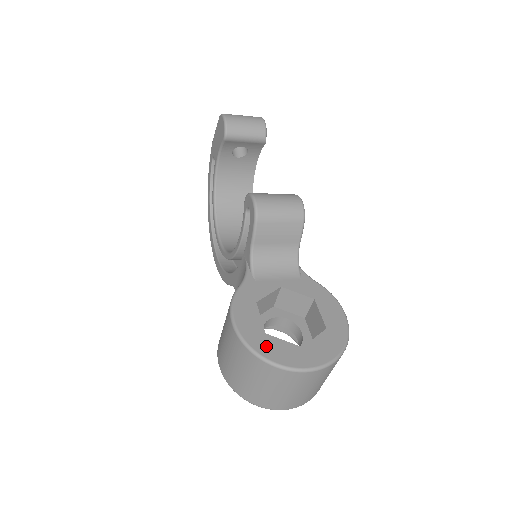
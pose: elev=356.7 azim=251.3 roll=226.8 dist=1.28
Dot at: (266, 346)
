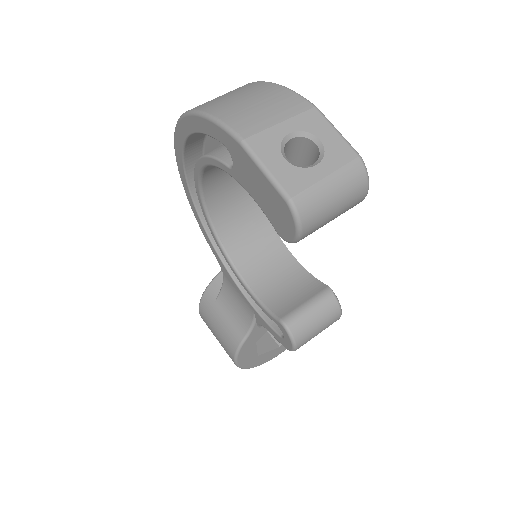
Dot at: (256, 362)
